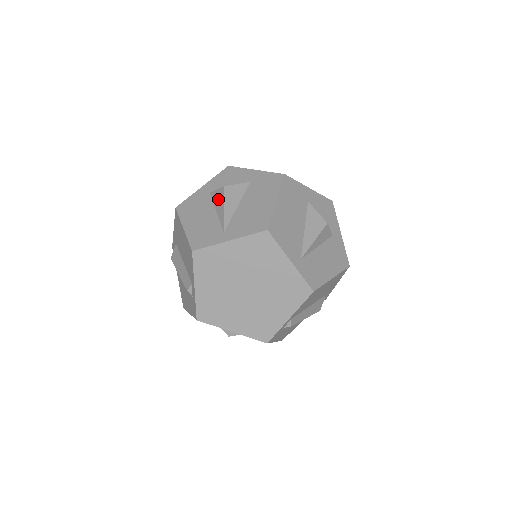
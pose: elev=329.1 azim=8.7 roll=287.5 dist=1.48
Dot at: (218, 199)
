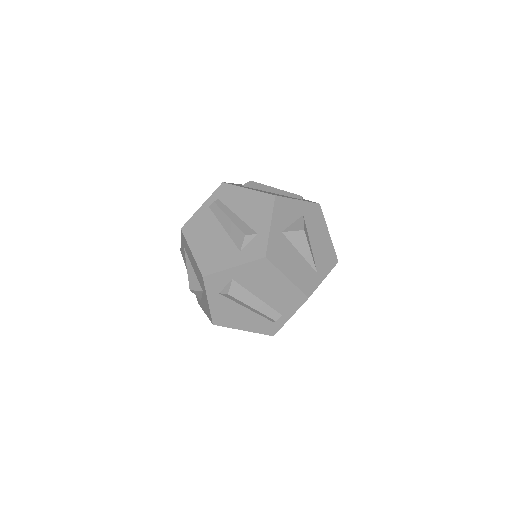
Dot at: (300, 242)
